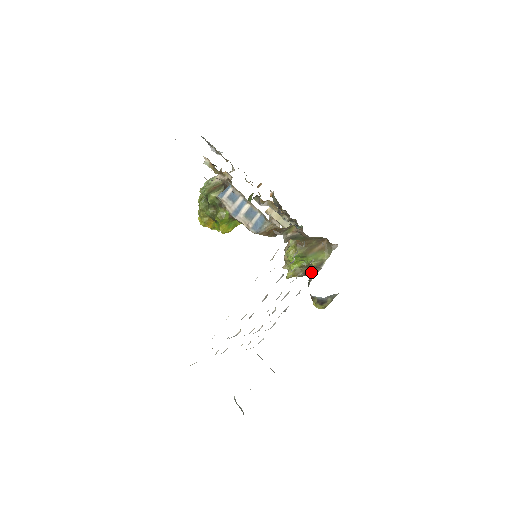
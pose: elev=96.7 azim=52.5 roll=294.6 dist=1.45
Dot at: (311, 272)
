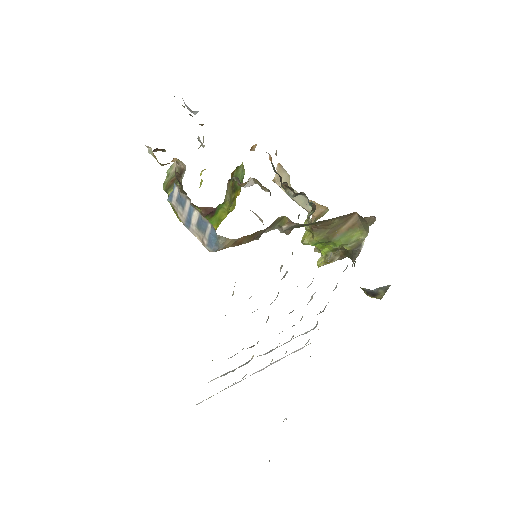
Dot at: (349, 255)
